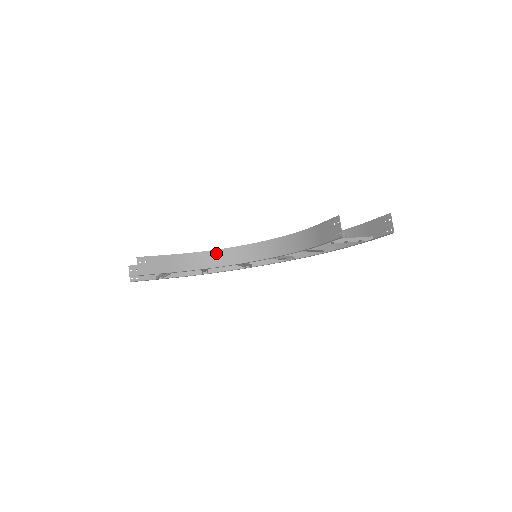
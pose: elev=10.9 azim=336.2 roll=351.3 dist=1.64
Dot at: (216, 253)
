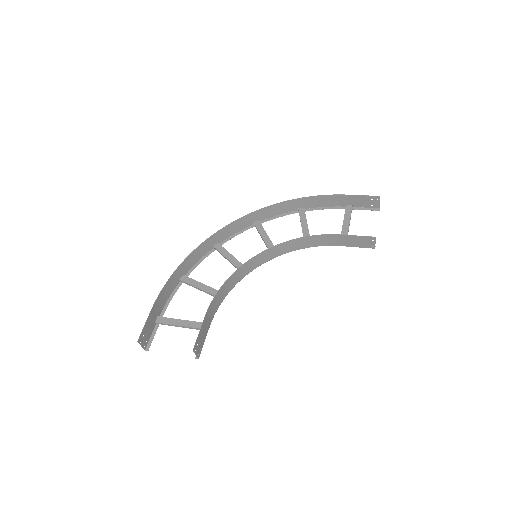
Dot at: (230, 280)
